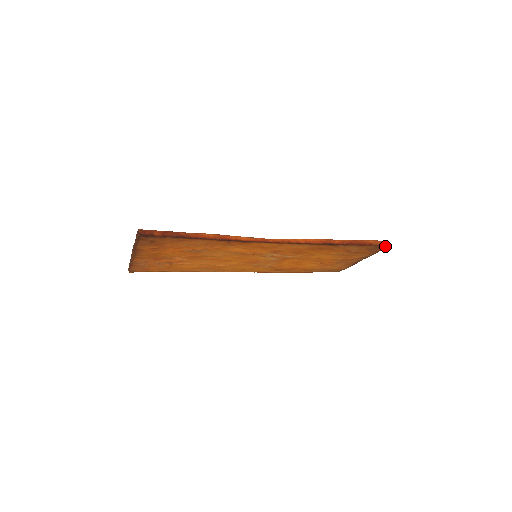
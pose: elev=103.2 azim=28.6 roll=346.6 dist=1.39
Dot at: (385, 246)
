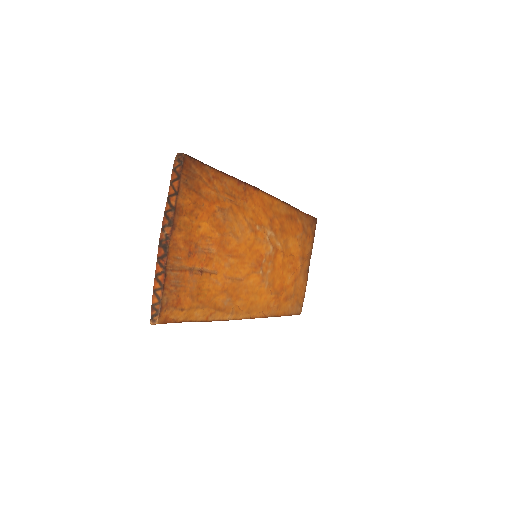
Dot at: (315, 219)
